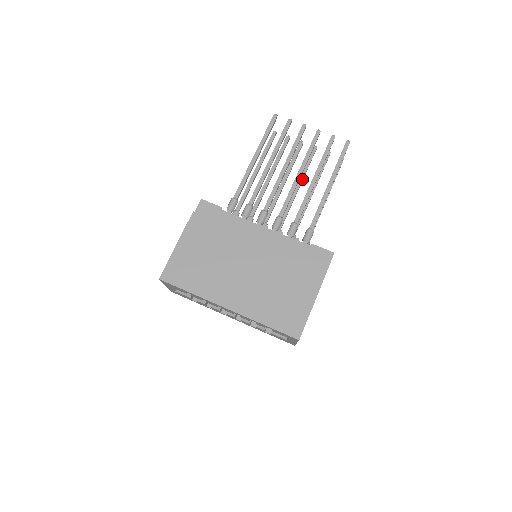
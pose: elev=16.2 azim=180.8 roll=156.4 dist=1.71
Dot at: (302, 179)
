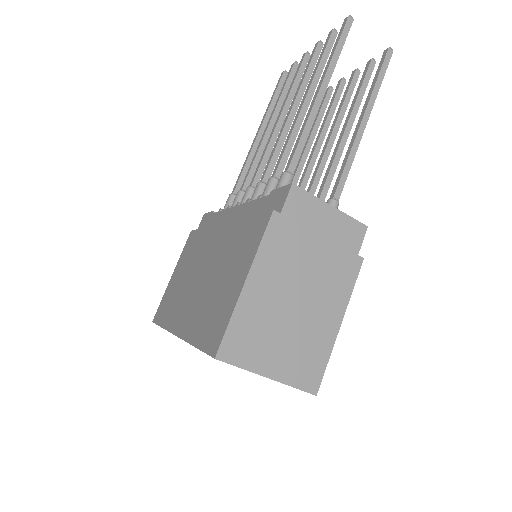
Dot at: (335, 122)
